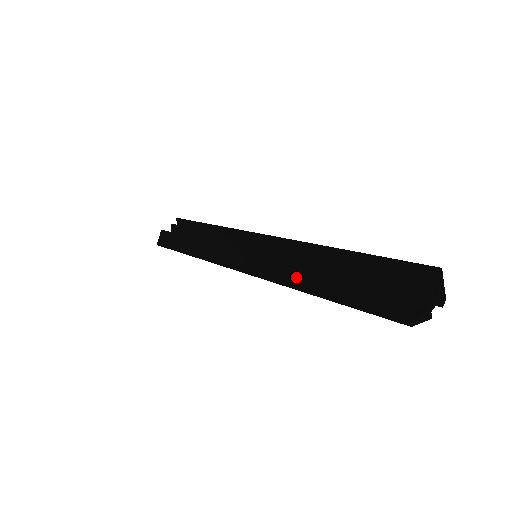
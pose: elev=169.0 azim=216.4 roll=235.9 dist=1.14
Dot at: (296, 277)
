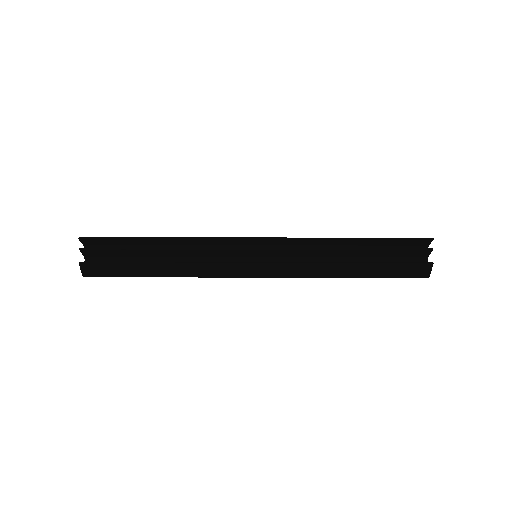
Dot at: (329, 271)
